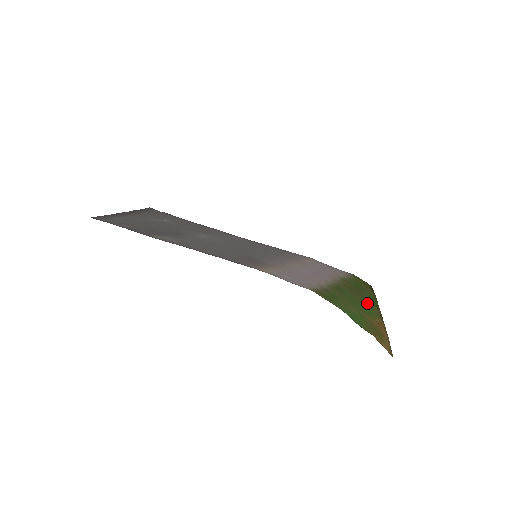
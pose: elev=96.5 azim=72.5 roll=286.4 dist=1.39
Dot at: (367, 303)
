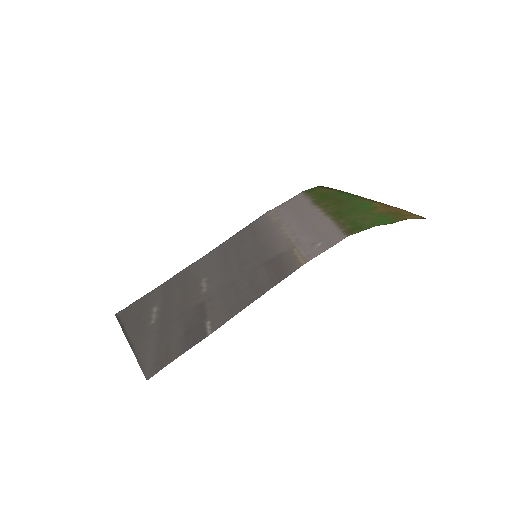
Dot at: (354, 202)
